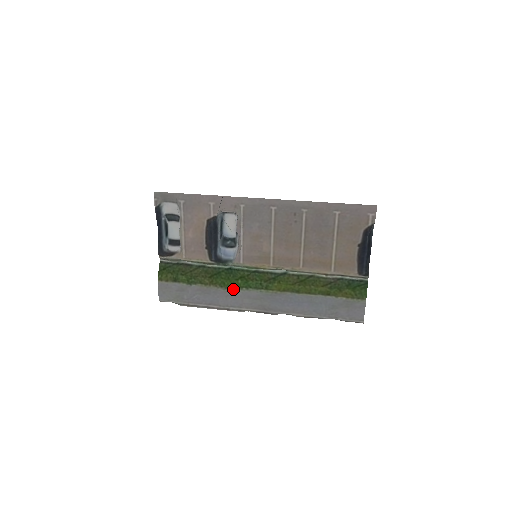
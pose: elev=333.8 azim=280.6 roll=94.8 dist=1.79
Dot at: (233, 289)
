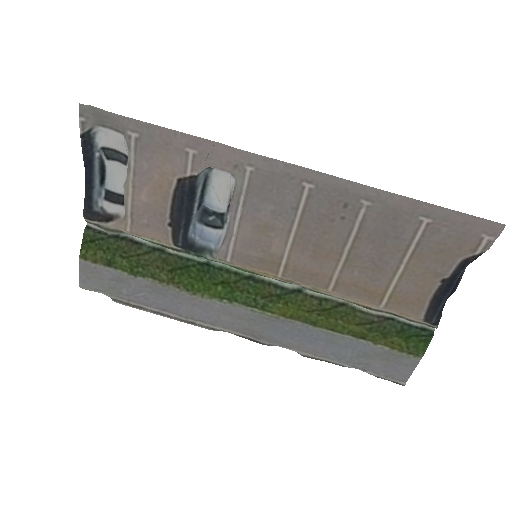
Dot at: (206, 297)
